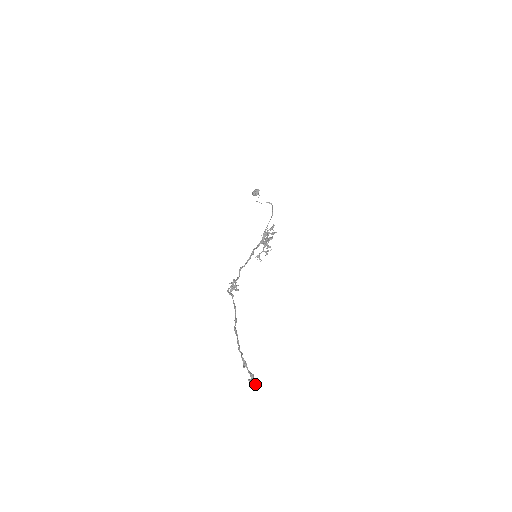
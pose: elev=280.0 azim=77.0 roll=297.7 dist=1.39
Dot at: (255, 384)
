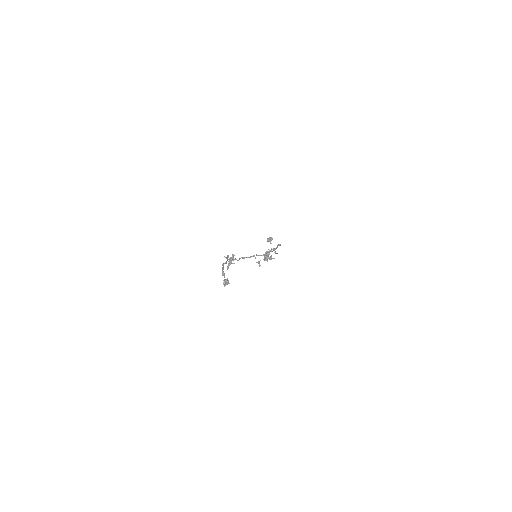
Dot at: (228, 283)
